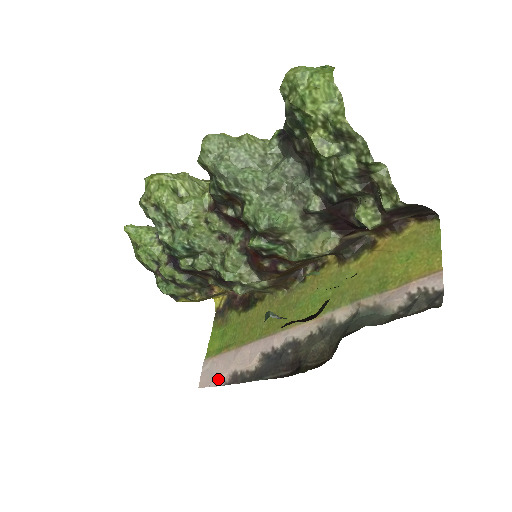
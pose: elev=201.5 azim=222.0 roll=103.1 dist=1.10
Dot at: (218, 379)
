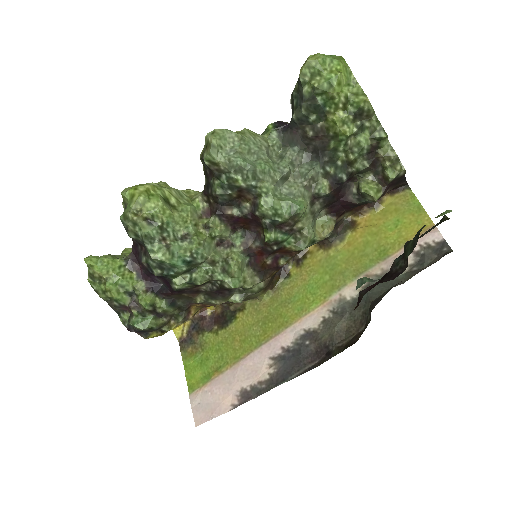
Dot at: (221, 406)
